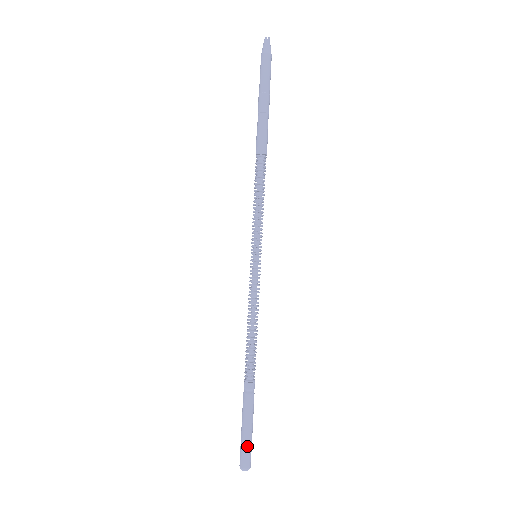
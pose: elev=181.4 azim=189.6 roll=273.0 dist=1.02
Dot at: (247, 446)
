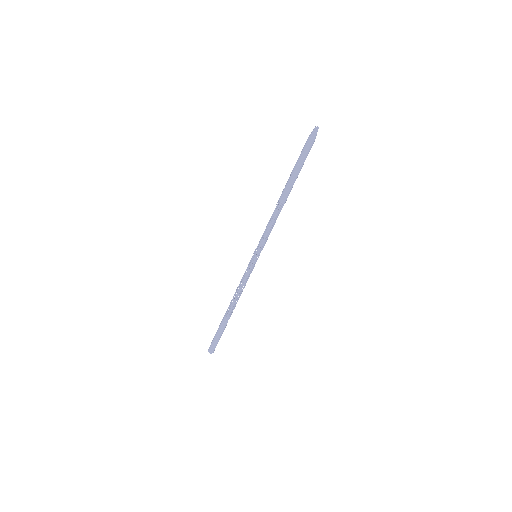
Dot at: occluded
